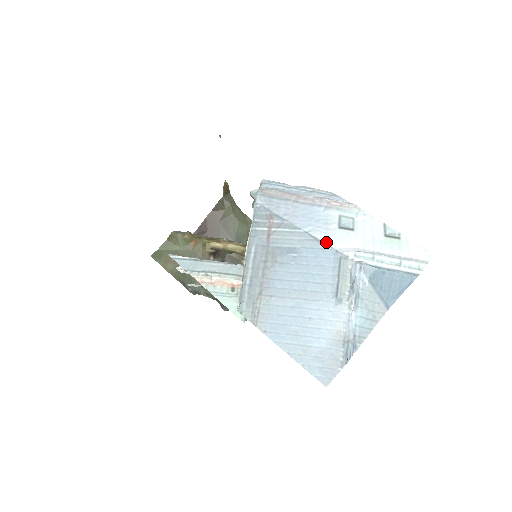
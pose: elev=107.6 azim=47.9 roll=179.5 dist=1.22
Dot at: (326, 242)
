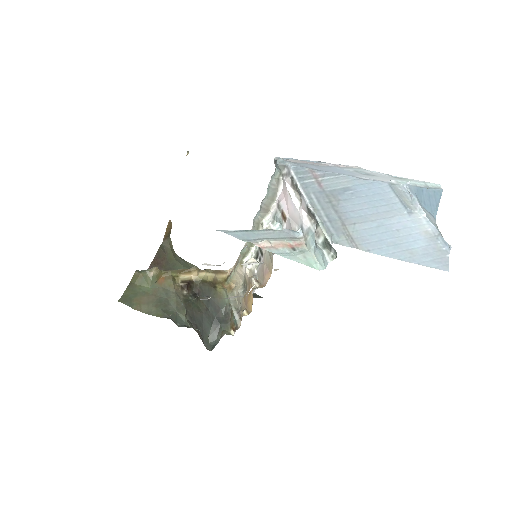
Dot at: (369, 179)
